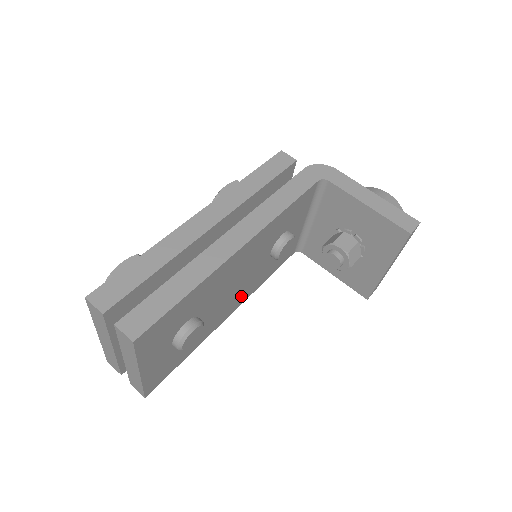
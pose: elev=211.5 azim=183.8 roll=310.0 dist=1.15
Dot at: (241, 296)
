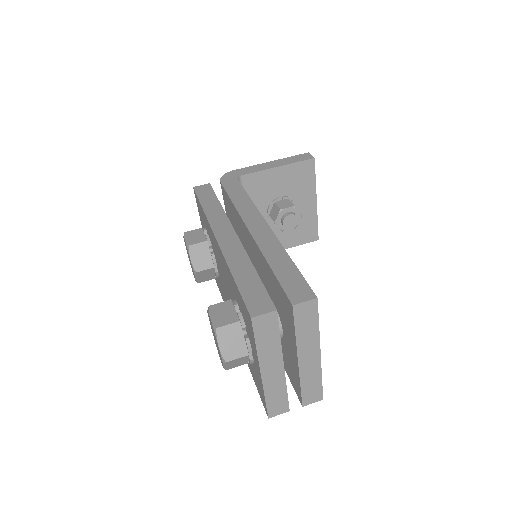
Dot at: occluded
